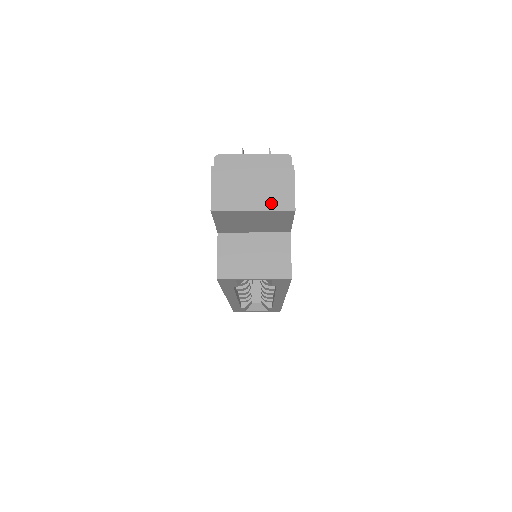
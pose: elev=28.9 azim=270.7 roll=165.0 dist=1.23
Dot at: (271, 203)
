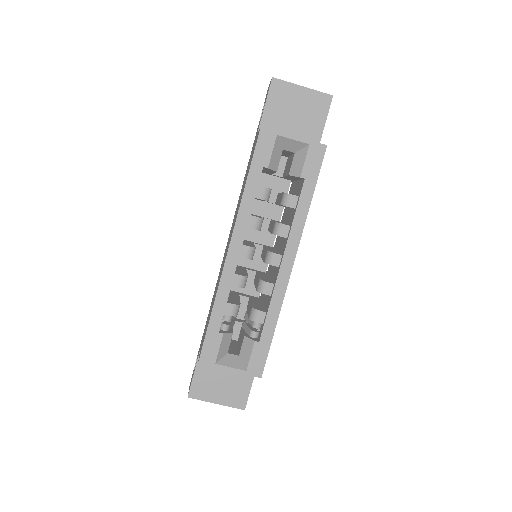
Dot at: (315, 92)
